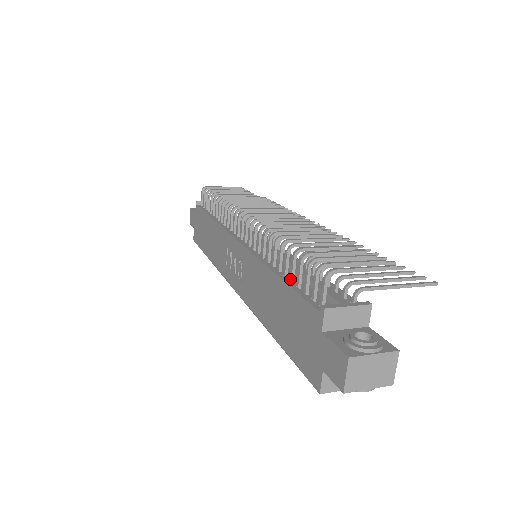
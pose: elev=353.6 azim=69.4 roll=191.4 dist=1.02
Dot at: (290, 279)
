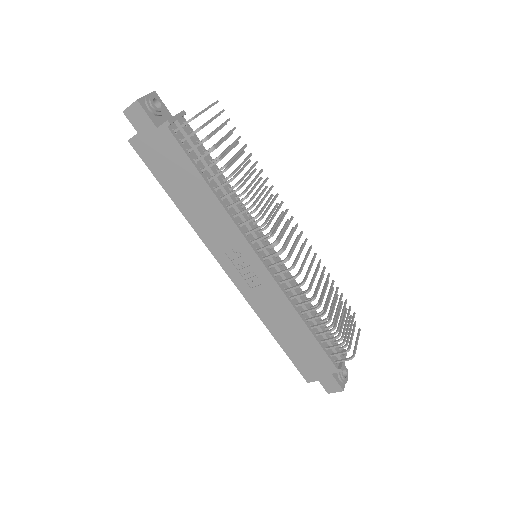
Dot at: (317, 335)
